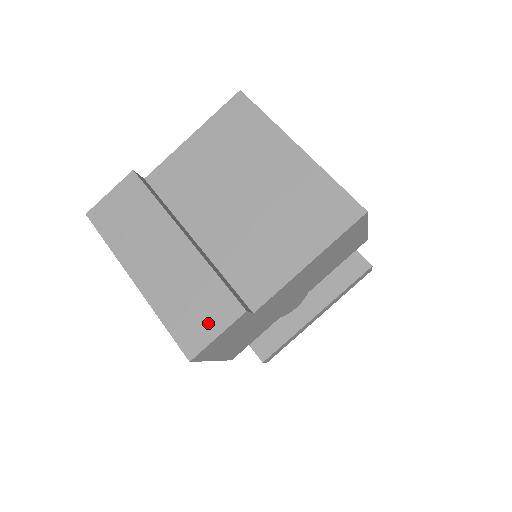
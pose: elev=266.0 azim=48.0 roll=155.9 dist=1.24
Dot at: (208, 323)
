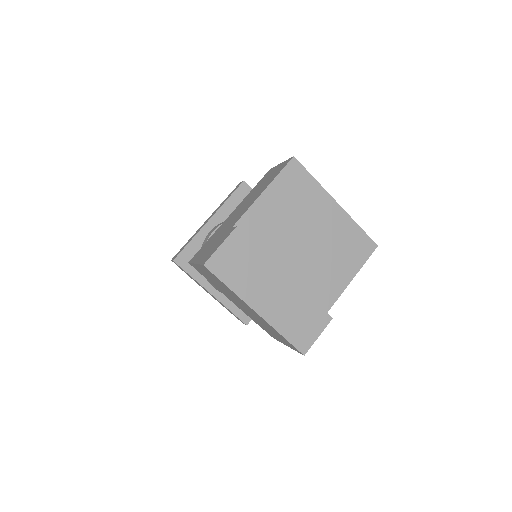
Dot at: (312, 330)
